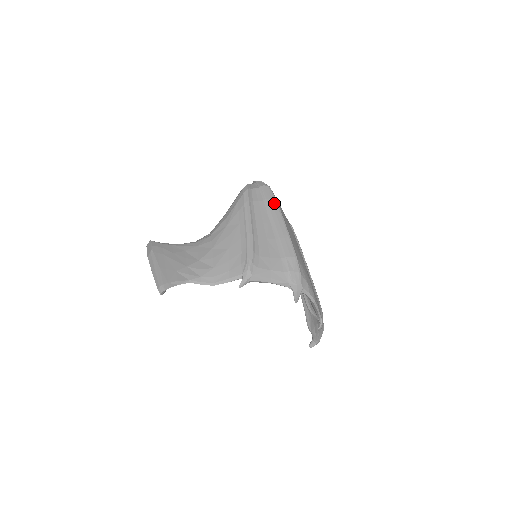
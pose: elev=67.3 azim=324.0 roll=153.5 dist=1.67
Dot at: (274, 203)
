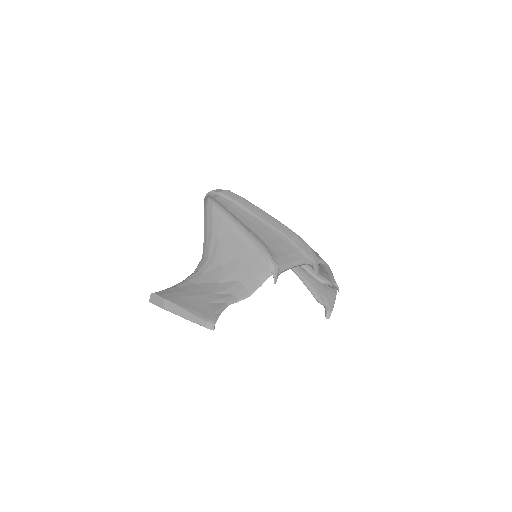
Dot at: (244, 201)
